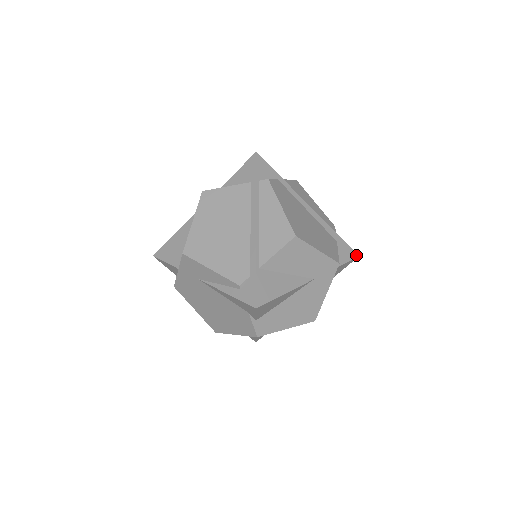
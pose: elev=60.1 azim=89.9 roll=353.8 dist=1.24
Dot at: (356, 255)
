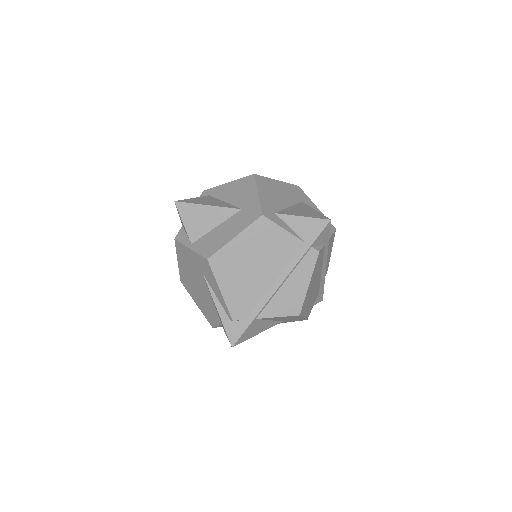
Dot at: (322, 300)
